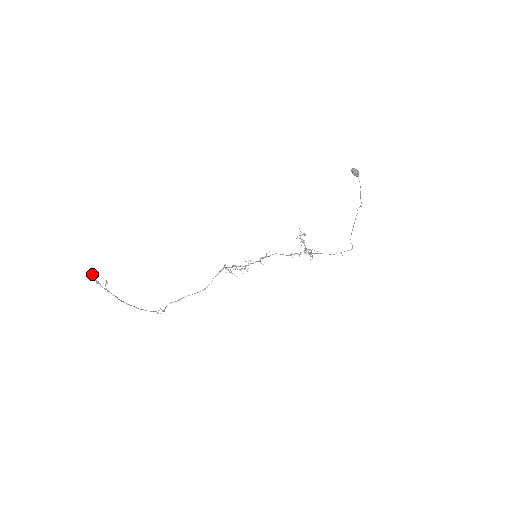
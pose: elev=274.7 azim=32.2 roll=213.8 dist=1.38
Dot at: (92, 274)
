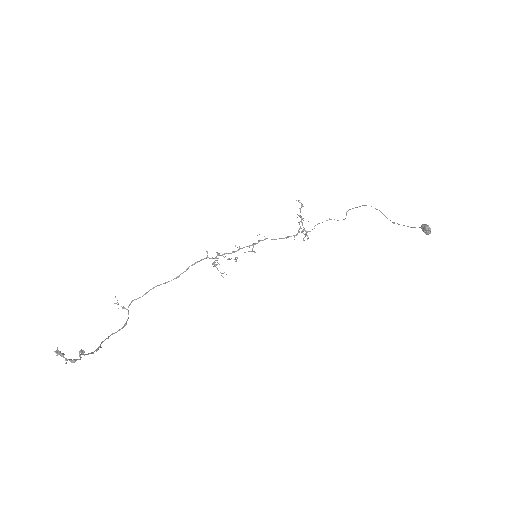
Dot at: (63, 355)
